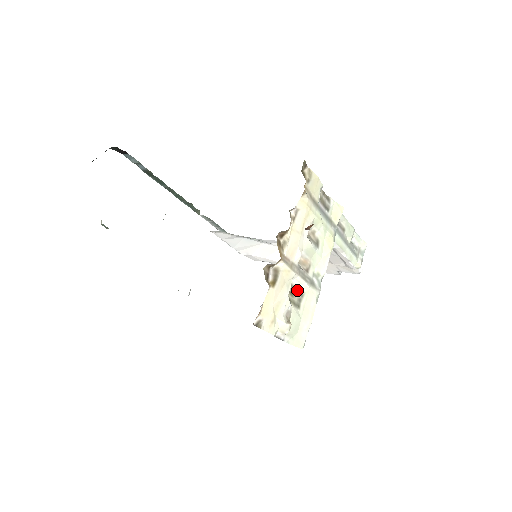
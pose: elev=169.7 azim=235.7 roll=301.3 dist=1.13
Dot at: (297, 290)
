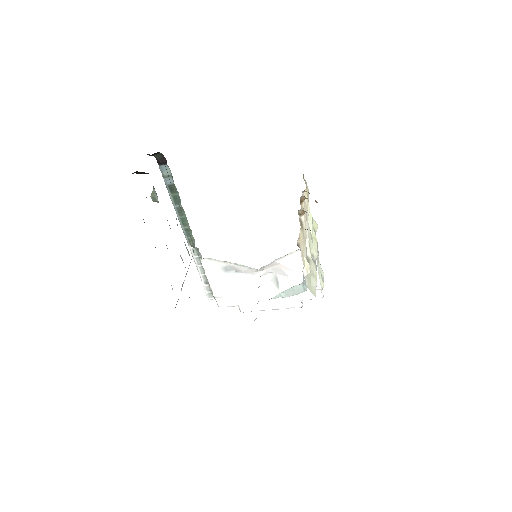
Dot at: occluded
